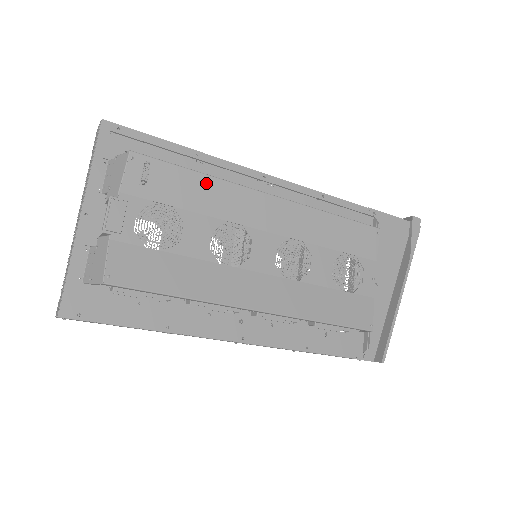
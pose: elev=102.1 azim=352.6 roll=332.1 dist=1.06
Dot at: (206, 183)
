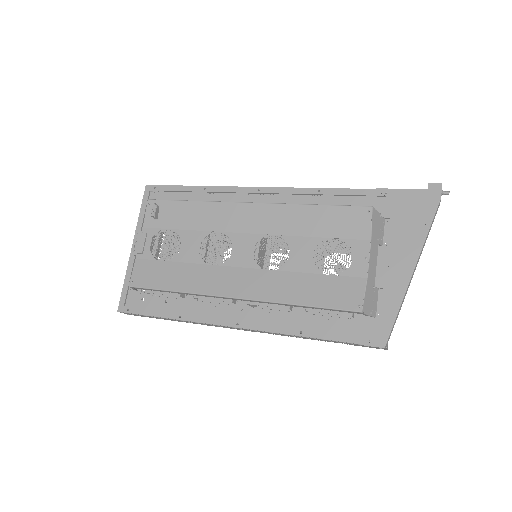
Dot at: (196, 207)
